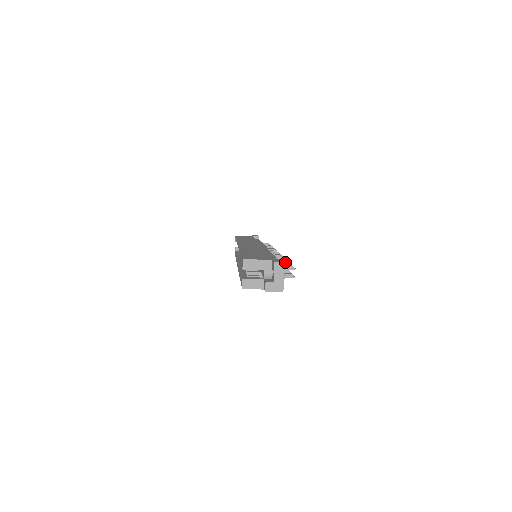
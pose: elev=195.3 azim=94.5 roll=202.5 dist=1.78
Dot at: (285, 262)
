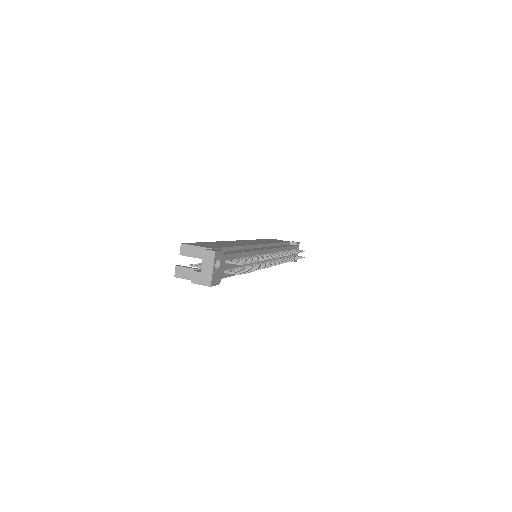
Dot at: (253, 260)
